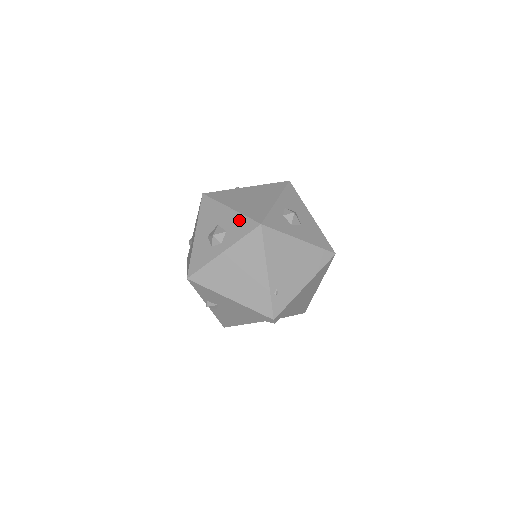
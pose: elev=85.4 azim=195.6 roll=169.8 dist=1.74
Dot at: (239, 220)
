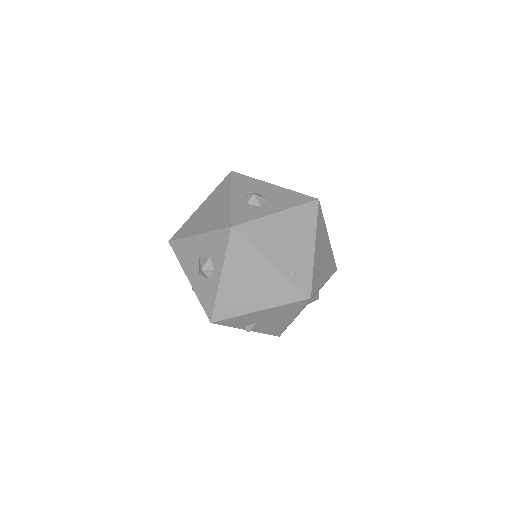
Dot at: (212, 239)
